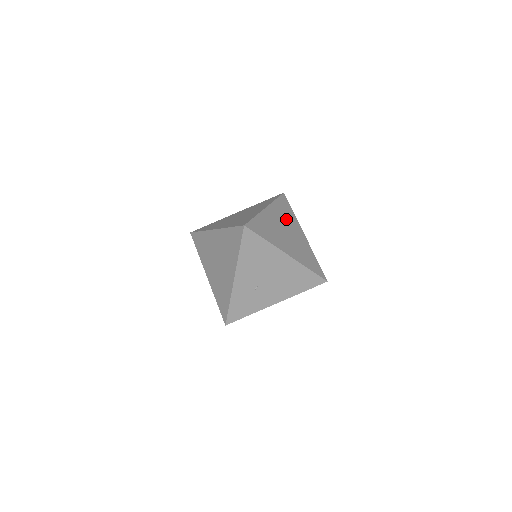
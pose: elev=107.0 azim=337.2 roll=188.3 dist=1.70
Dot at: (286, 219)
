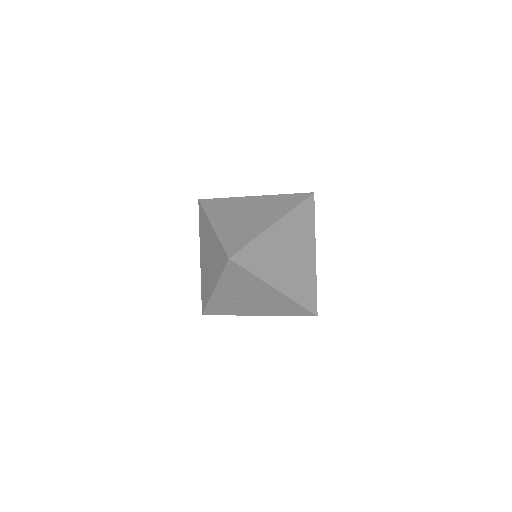
Dot at: (298, 235)
